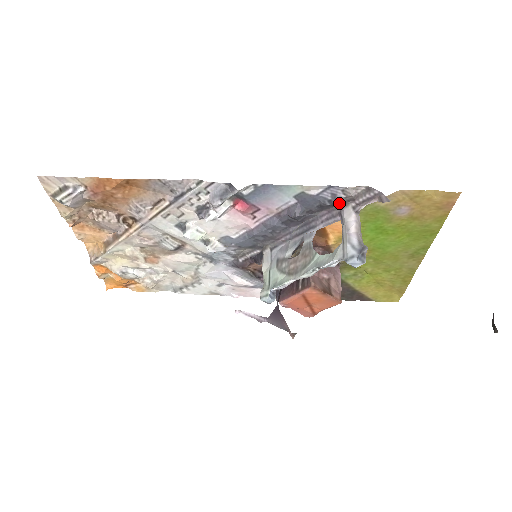
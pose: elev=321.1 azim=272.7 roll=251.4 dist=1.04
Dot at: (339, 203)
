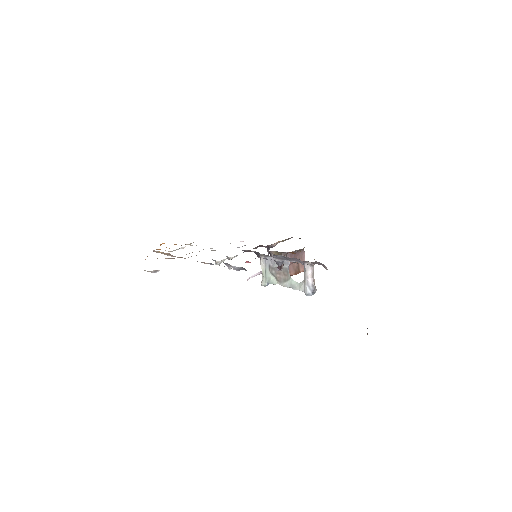
Dot at: (303, 262)
